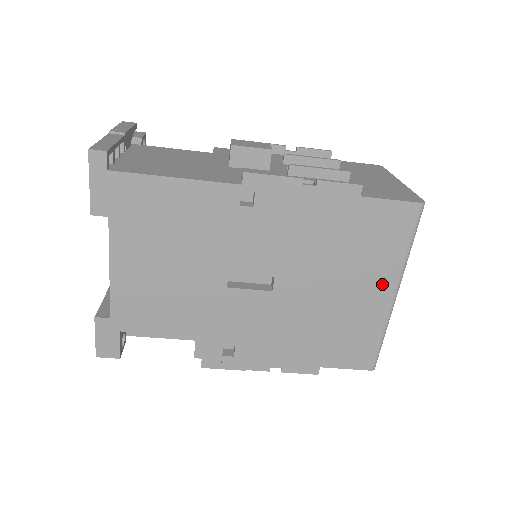
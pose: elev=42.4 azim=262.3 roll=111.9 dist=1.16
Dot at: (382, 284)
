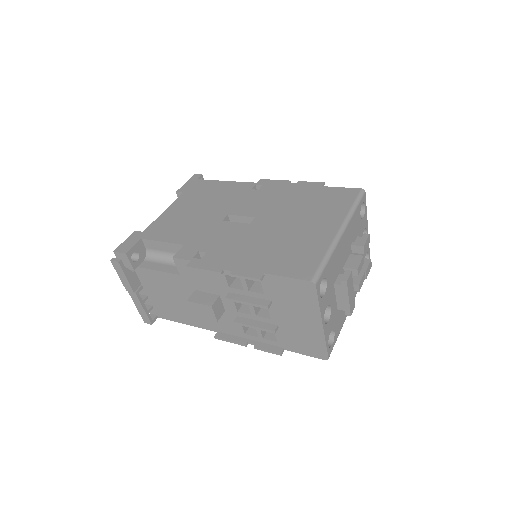
Dot at: occluded
